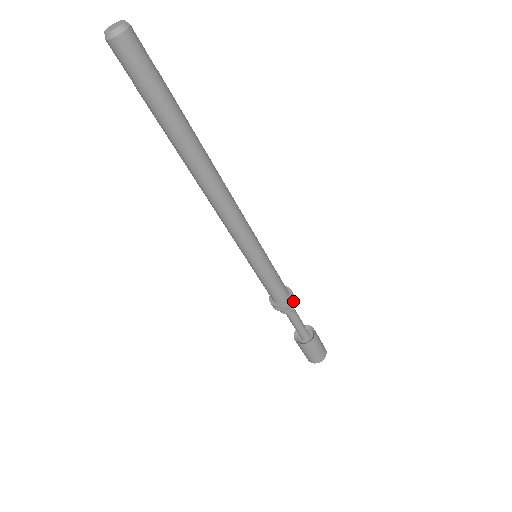
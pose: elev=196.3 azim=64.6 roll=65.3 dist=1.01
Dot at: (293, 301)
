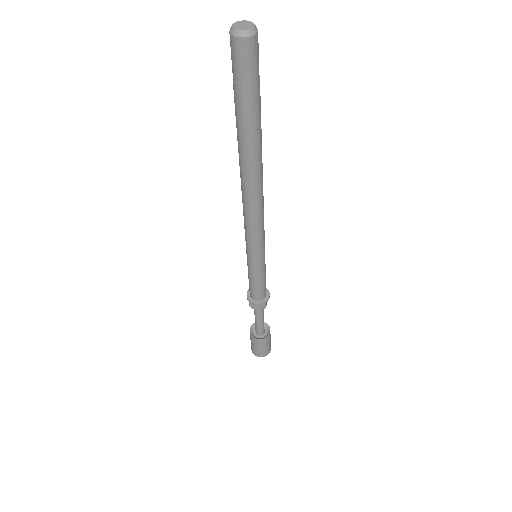
Dot at: occluded
